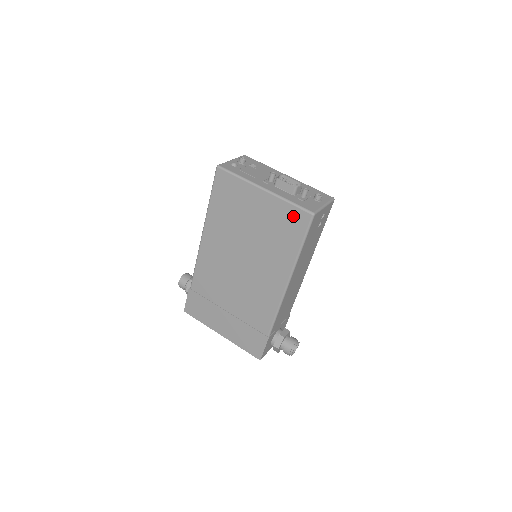
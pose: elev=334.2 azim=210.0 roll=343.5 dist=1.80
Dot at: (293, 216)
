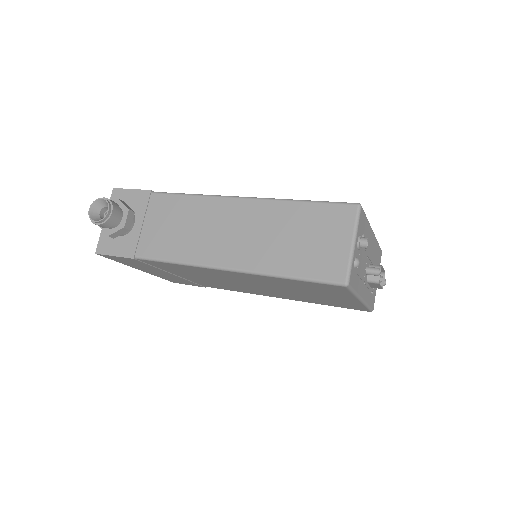
Dot at: (355, 307)
